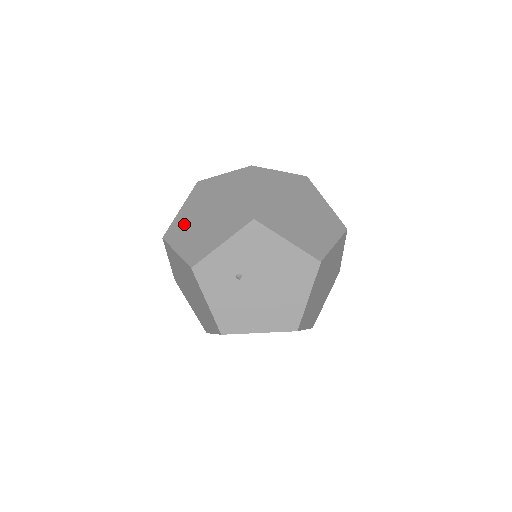
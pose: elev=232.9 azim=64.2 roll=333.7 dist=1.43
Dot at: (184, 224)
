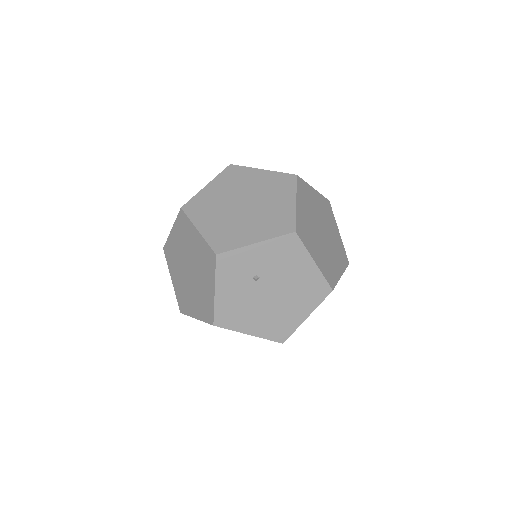
Dot at: (210, 204)
